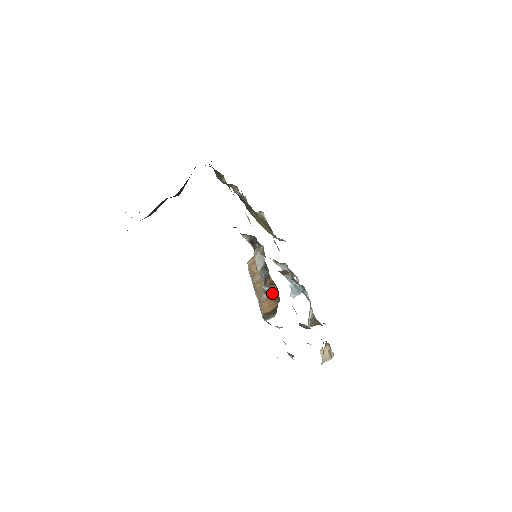
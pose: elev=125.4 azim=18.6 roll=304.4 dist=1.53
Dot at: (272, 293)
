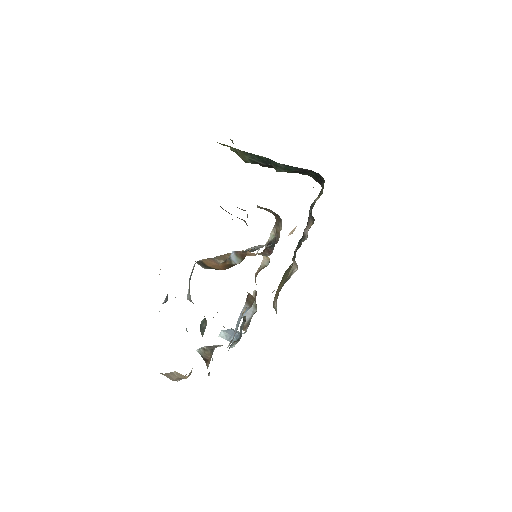
Dot at: (230, 263)
